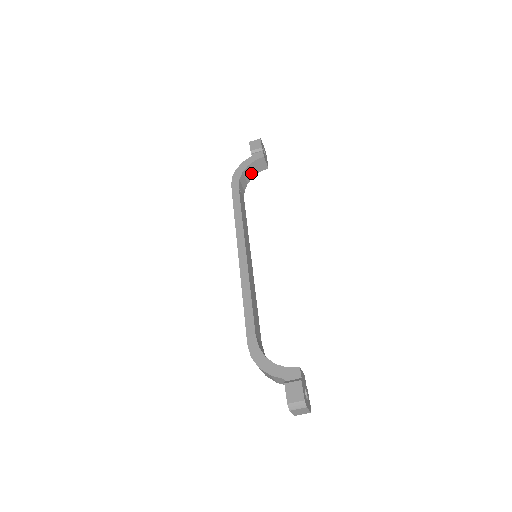
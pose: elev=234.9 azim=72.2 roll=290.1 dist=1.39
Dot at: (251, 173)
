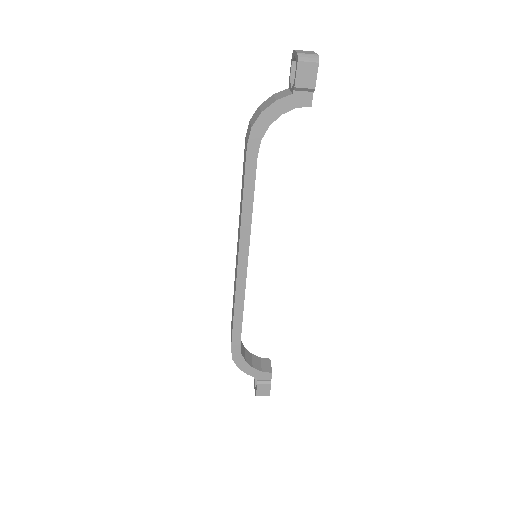
Dot at: occluded
